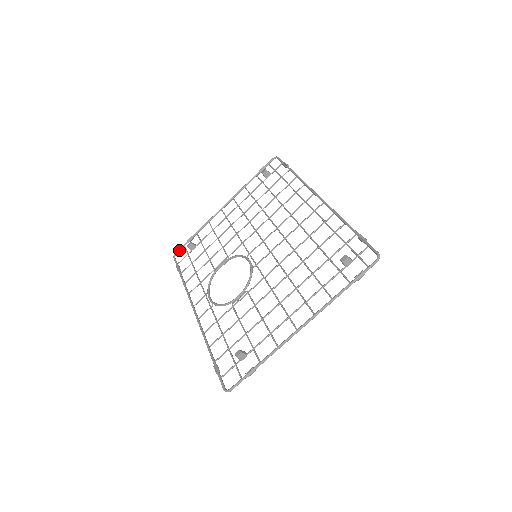
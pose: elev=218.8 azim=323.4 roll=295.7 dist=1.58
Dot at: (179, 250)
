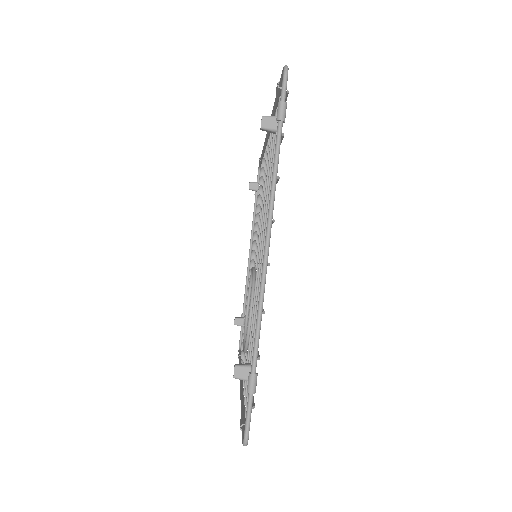
Dot at: (240, 339)
